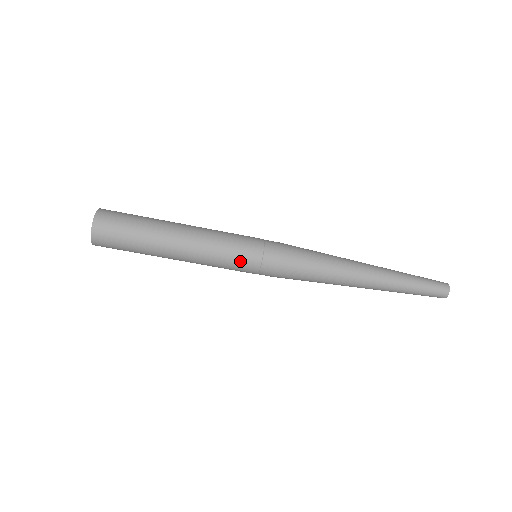
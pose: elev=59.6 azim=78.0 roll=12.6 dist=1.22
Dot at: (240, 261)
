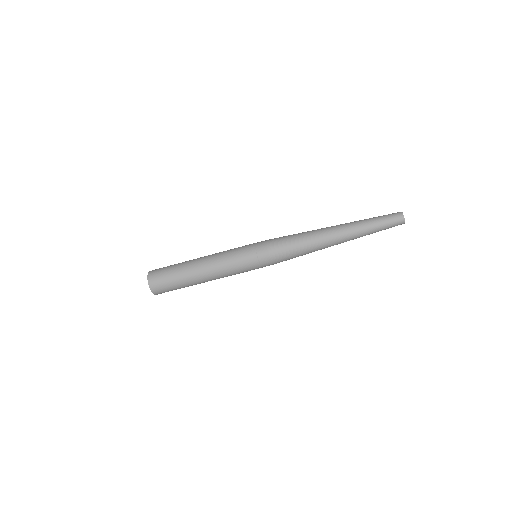
Dot at: (244, 264)
